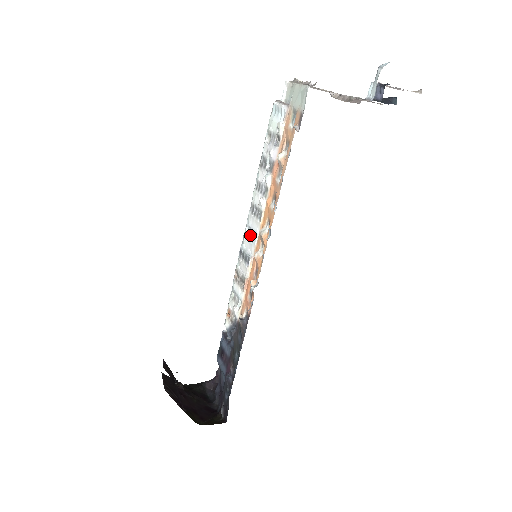
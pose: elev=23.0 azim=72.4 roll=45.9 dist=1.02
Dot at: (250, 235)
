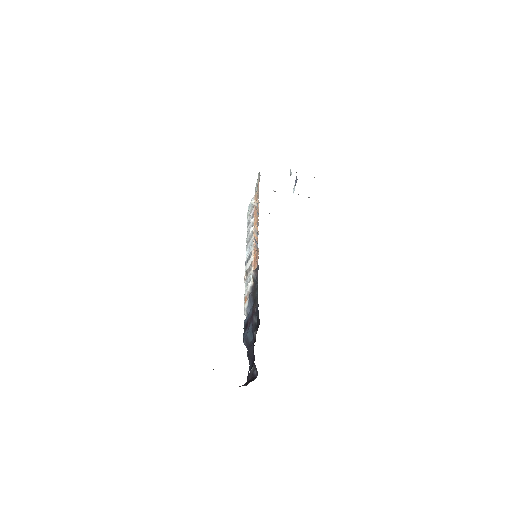
Dot at: (249, 252)
